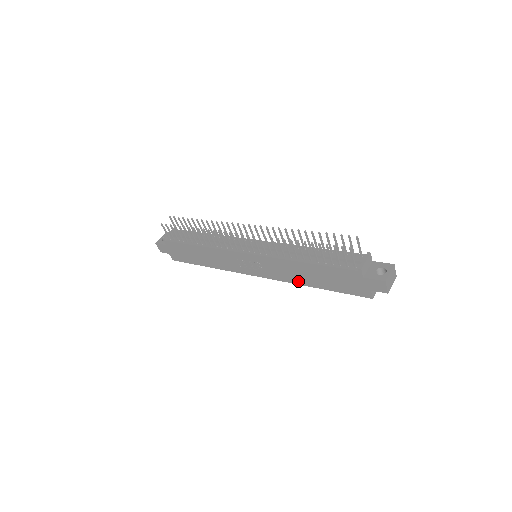
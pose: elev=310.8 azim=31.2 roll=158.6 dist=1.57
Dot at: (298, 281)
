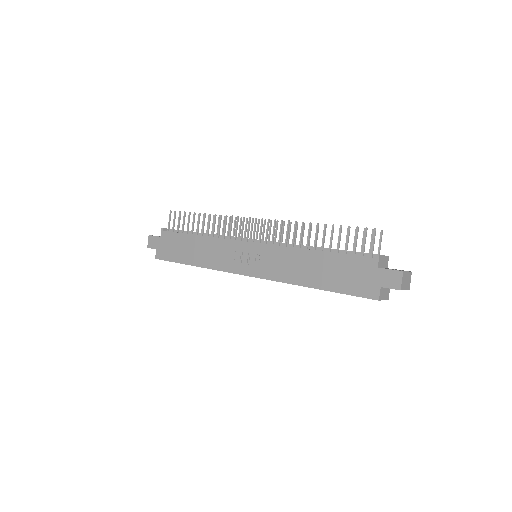
Dot at: (295, 279)
